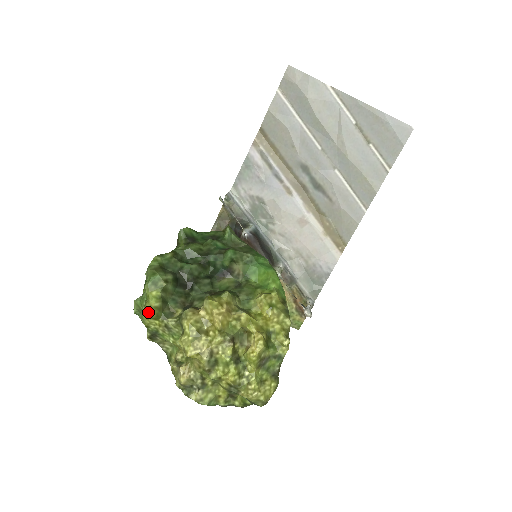
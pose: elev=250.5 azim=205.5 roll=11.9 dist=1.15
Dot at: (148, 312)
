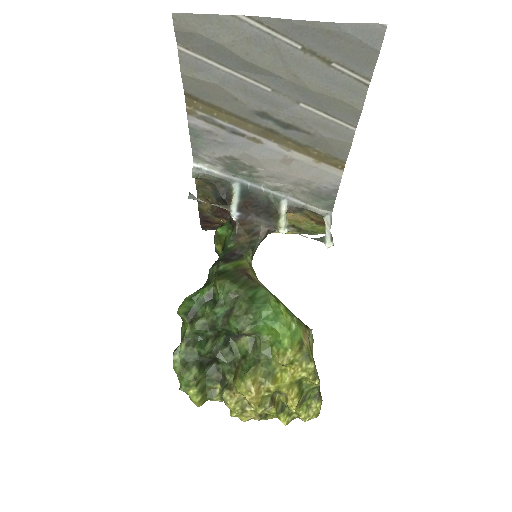
Dot at: occluded
